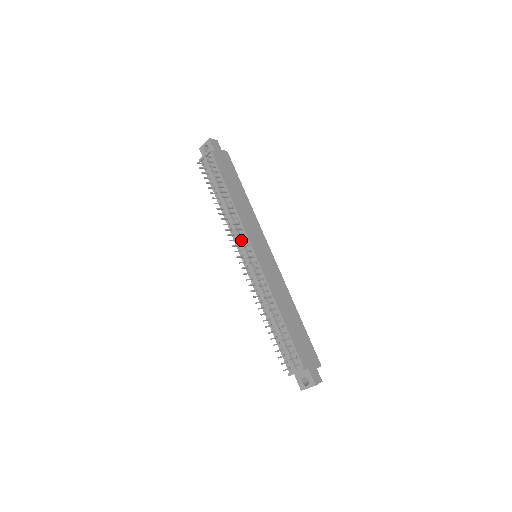
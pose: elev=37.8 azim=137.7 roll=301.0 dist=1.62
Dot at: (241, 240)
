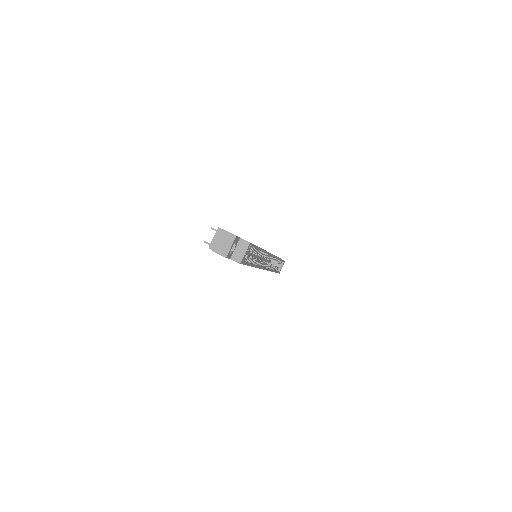
Dot at: occluded
